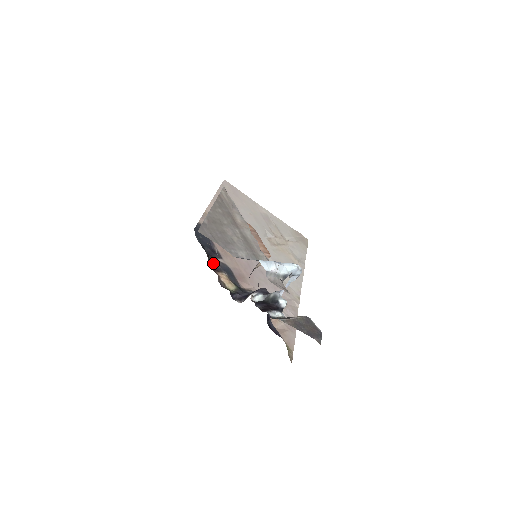
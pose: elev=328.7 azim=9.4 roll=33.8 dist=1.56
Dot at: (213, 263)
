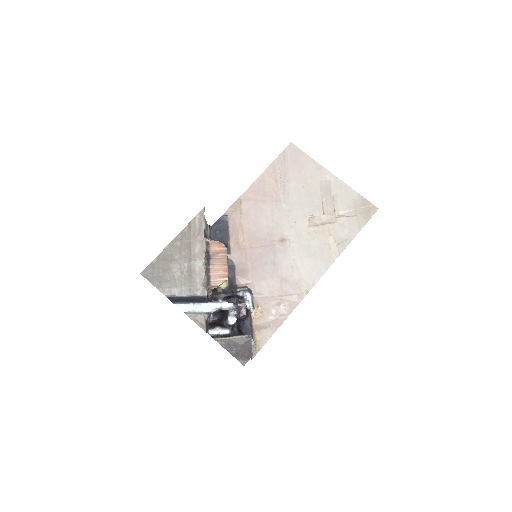
Dot at: occluded
